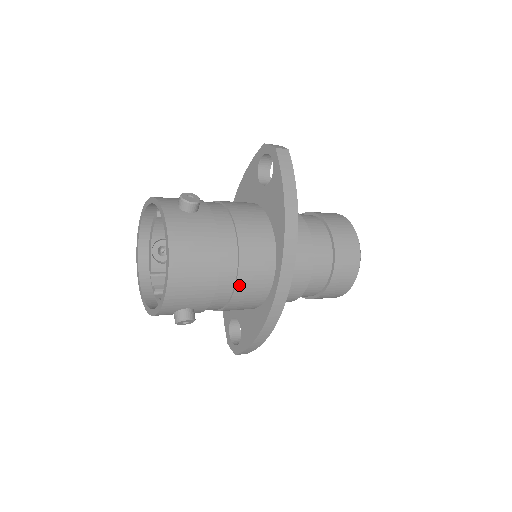
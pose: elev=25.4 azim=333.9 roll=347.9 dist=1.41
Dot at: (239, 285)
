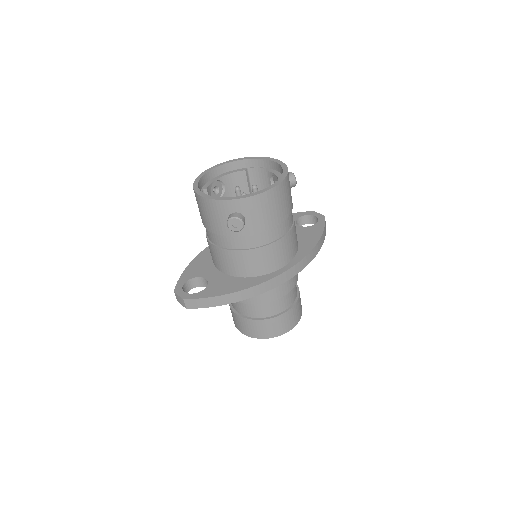
Dot at: (275, 245)
